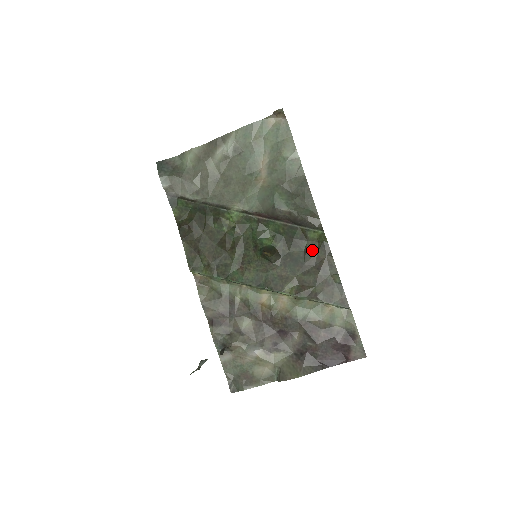
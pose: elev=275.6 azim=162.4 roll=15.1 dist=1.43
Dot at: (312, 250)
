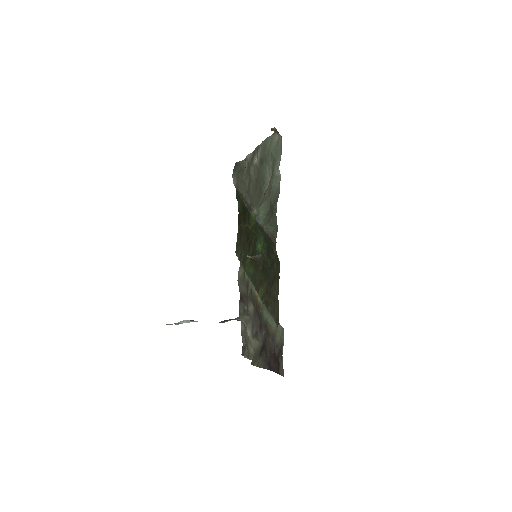
Dot at: (274, 265)
